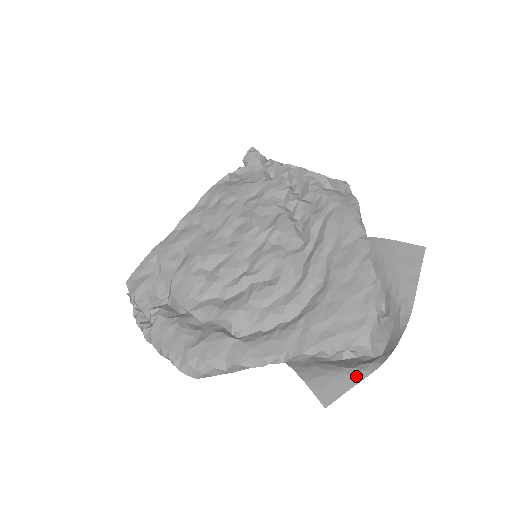
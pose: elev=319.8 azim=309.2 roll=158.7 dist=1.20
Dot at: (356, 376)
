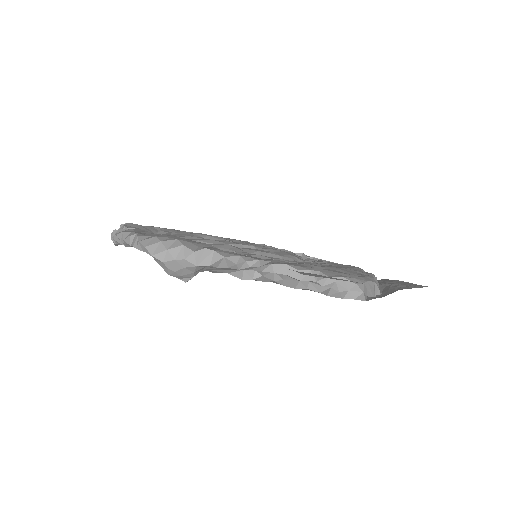
Dot at: (345, 280)
